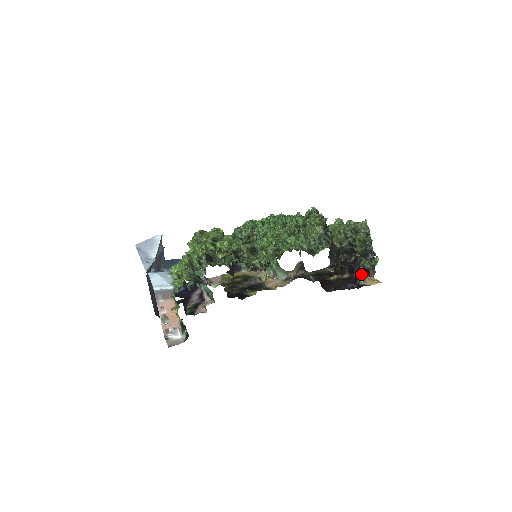
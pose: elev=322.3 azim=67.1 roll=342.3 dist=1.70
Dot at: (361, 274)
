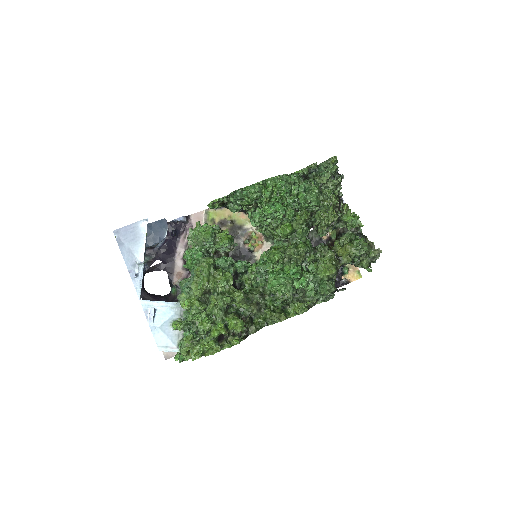
Dot at: occluded
